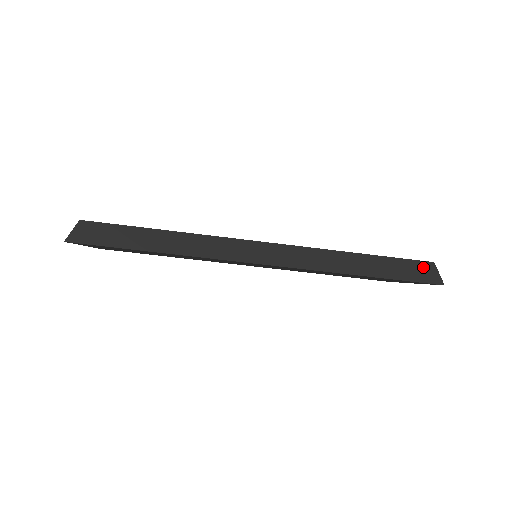
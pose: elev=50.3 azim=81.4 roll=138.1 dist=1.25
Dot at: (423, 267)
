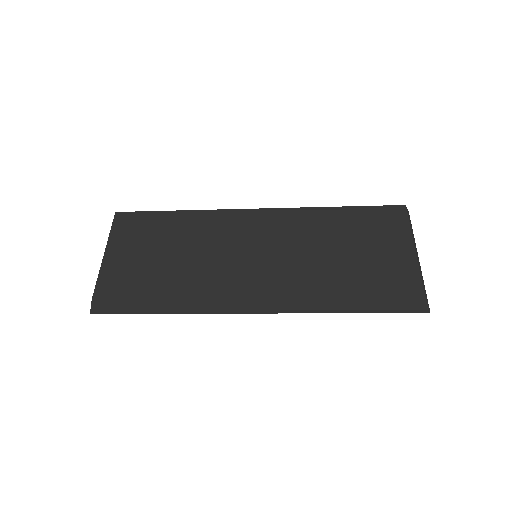
Dot at: (412, 301)
